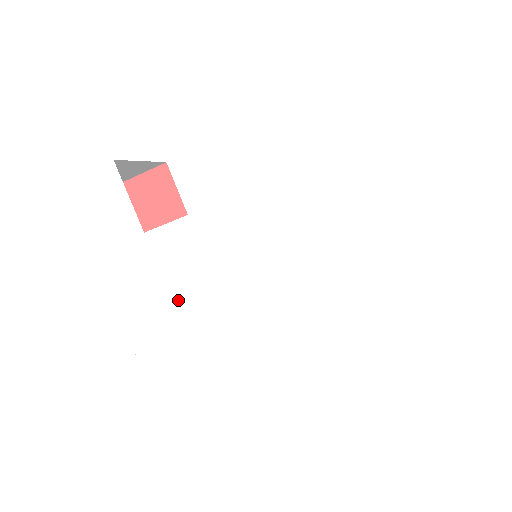
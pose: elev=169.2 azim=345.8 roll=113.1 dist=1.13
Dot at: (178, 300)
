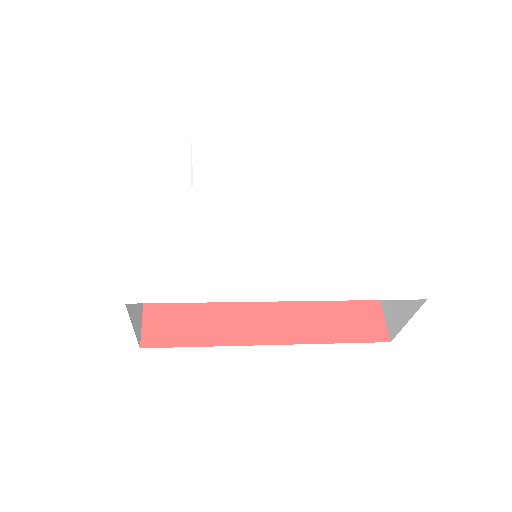
Dot at: (196, 235)
